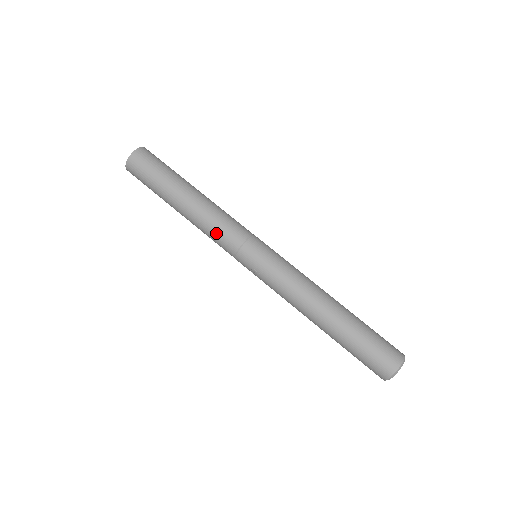
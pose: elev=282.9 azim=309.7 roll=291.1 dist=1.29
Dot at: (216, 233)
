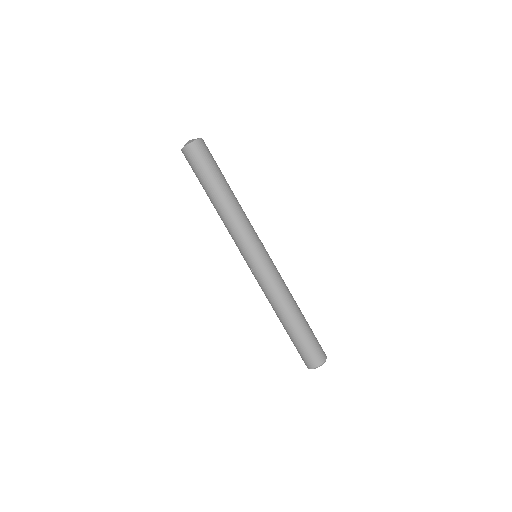
Dot at: (232, 232)
